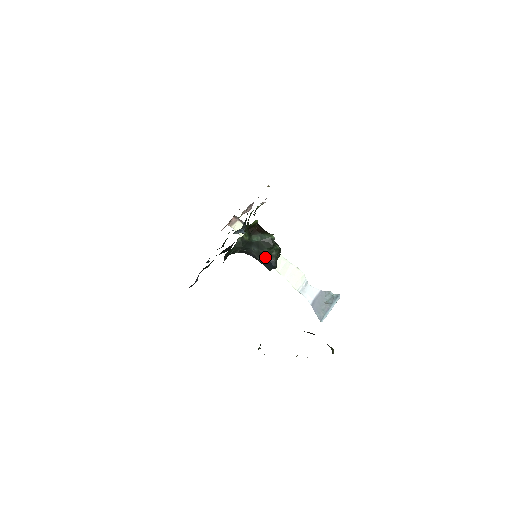
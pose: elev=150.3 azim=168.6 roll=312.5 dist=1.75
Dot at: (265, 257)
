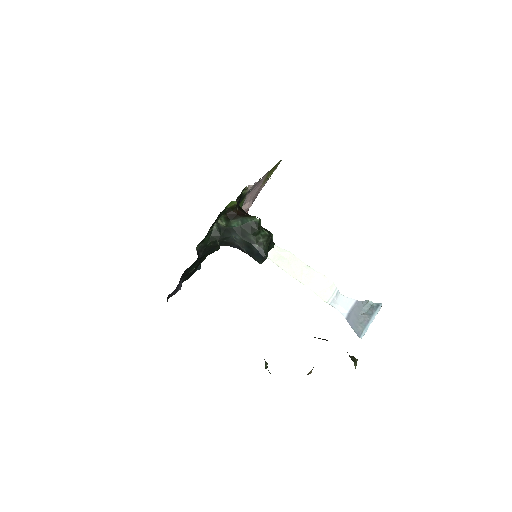
Dot at: (251, 246)
